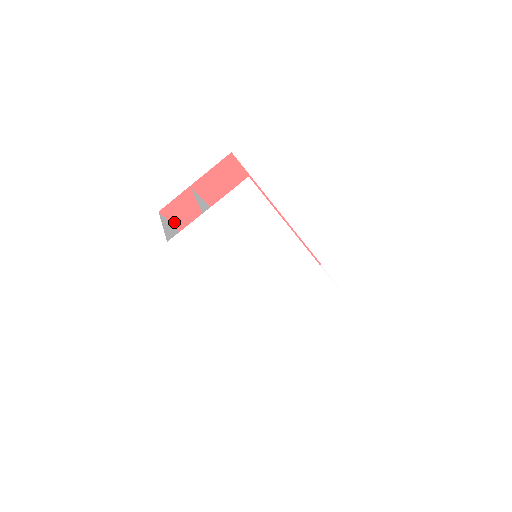
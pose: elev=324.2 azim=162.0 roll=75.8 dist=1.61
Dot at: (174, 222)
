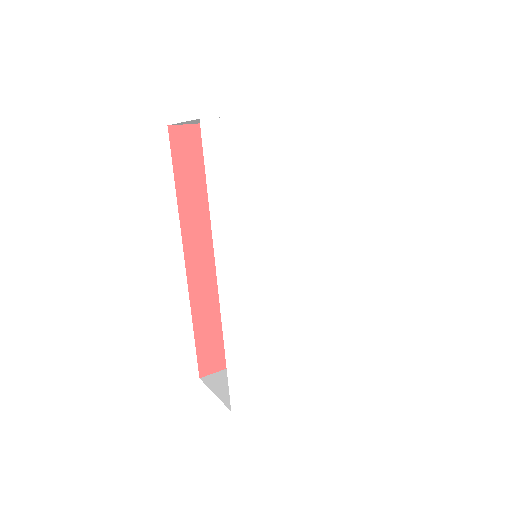
Dot at: (175, 155)
